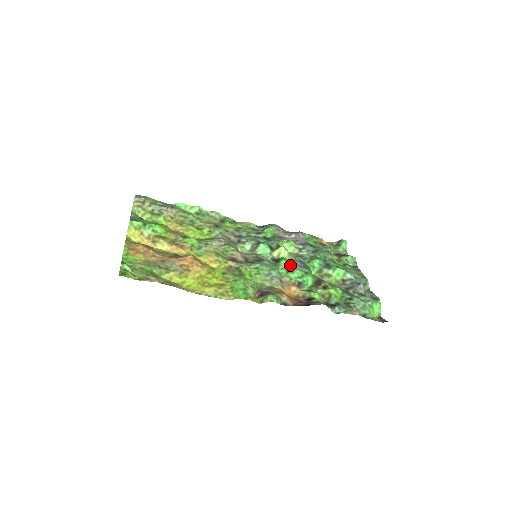
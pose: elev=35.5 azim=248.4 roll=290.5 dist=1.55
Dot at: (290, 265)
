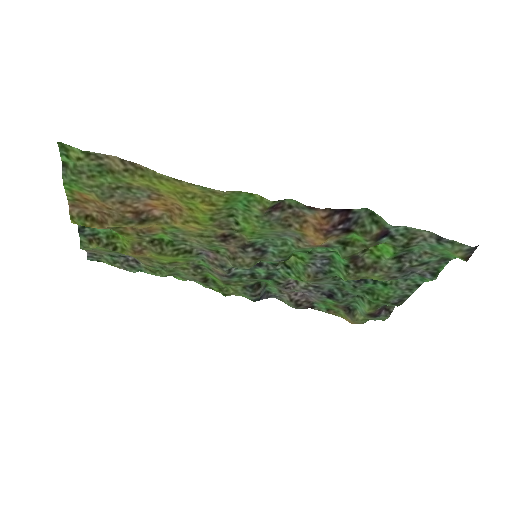
Dot at: (306, 256)
